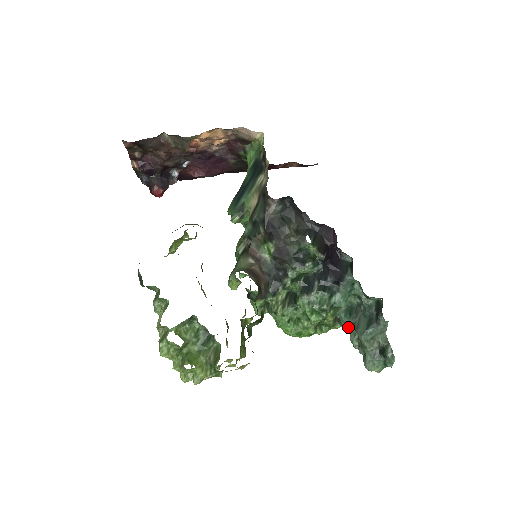
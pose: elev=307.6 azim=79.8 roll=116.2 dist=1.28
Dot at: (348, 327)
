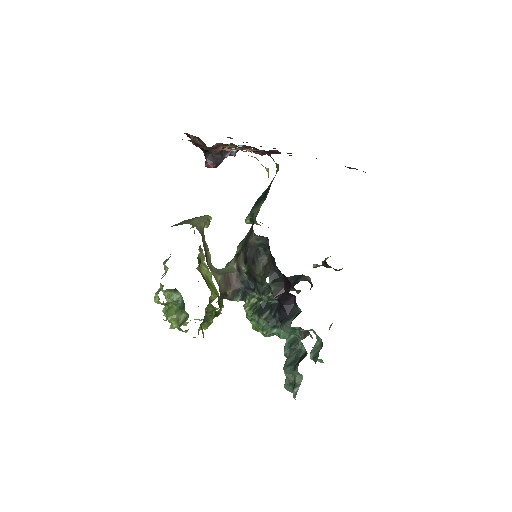
Dot at: (284, 353)
